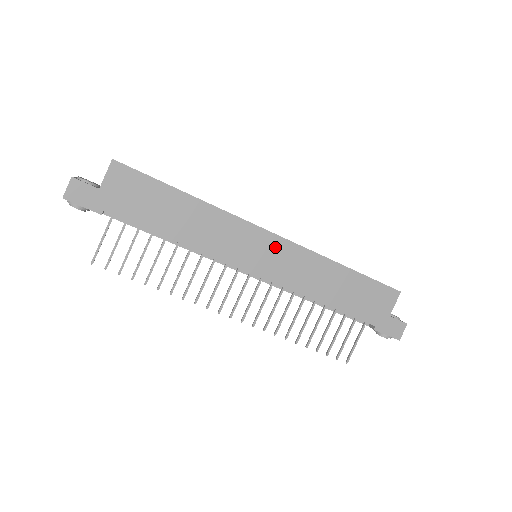
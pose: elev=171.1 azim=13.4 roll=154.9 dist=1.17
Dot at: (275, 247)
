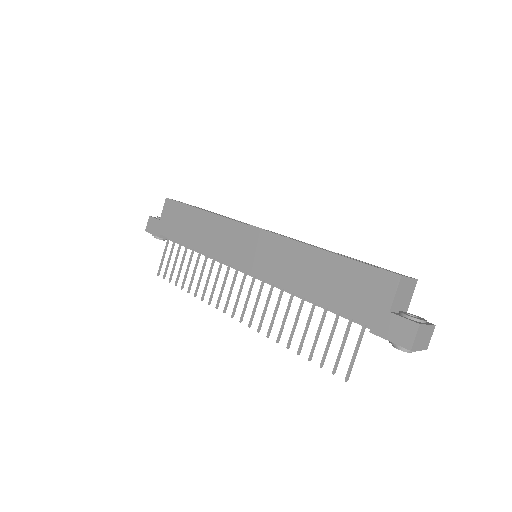
Dot at: (258, 241)
